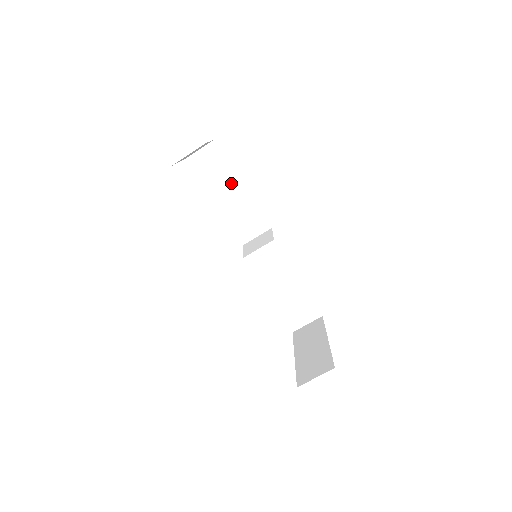
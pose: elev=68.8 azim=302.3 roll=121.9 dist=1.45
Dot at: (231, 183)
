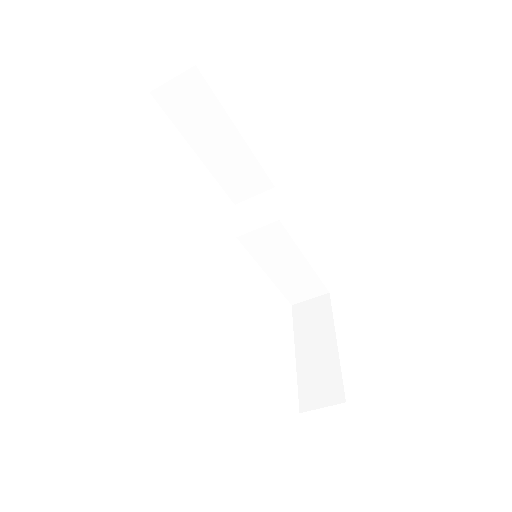
Dot at: (220, 130)
